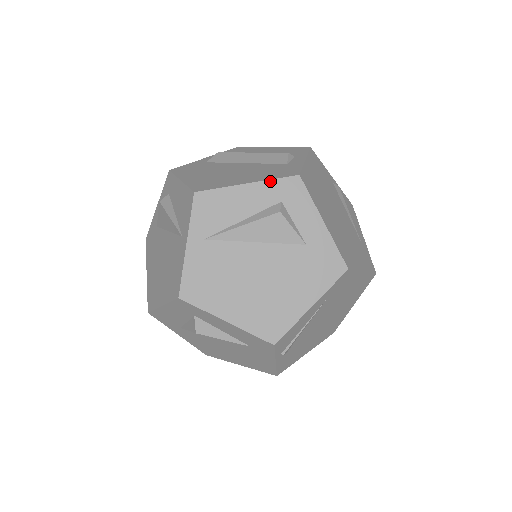
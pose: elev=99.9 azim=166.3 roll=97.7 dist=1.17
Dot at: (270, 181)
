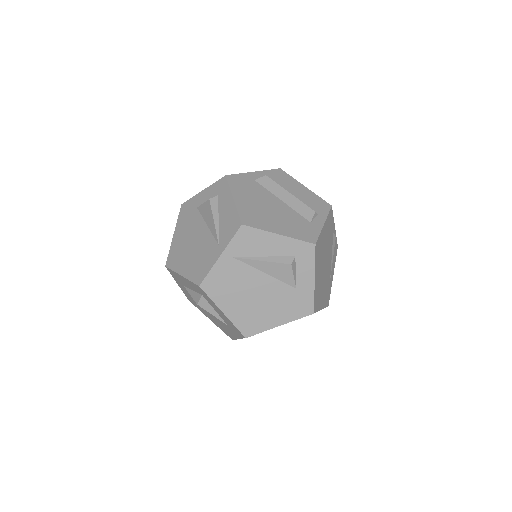
Dot at: (295, 240)
